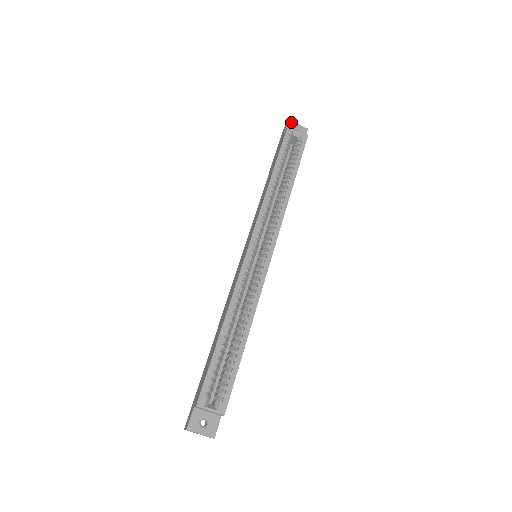
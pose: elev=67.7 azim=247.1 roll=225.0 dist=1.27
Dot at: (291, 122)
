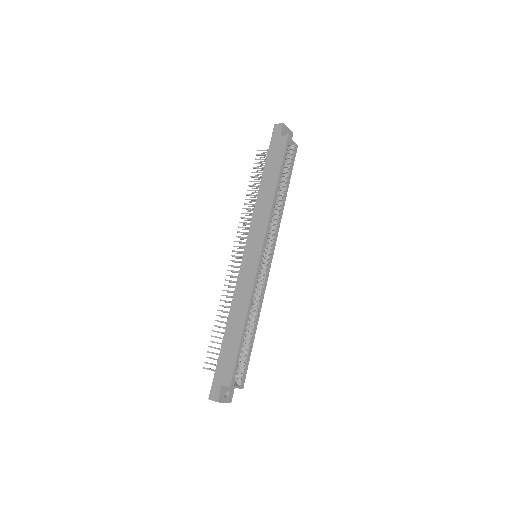
Dot at: (285, 125)
